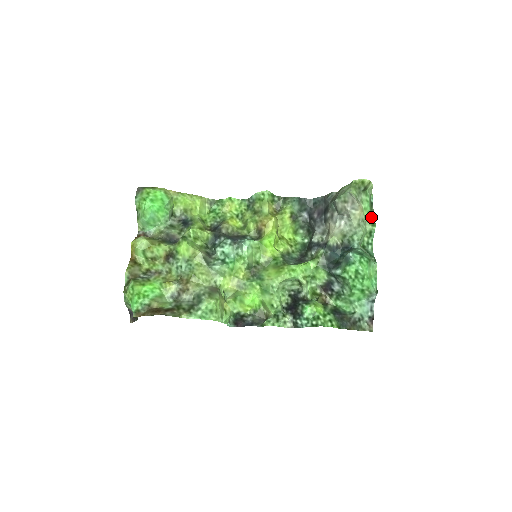
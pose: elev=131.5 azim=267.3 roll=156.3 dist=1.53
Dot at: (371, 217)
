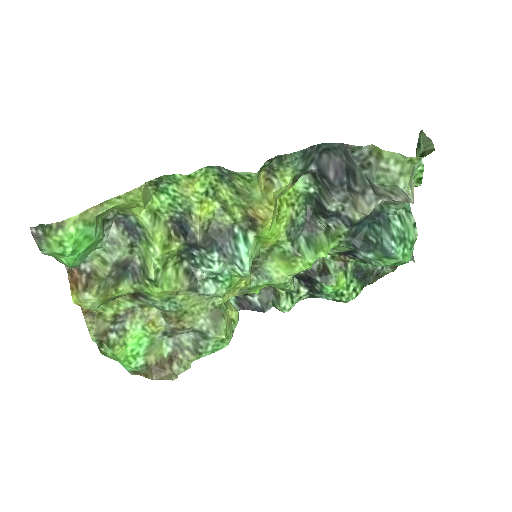
Dot at: (417, 171)
